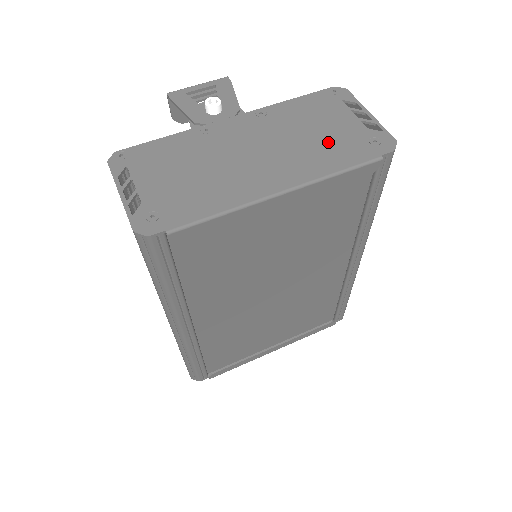
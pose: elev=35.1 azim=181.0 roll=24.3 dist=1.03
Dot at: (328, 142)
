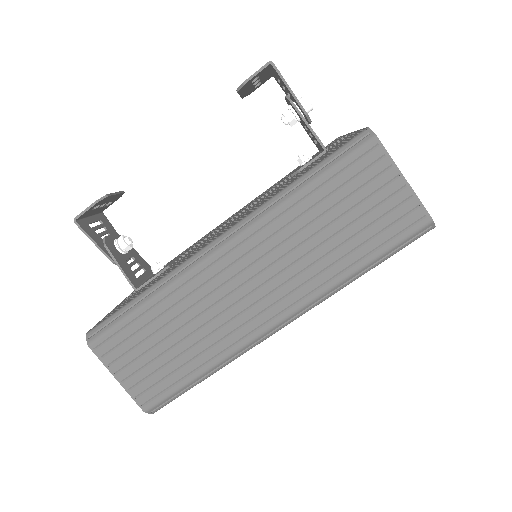
Dot at: occluded
